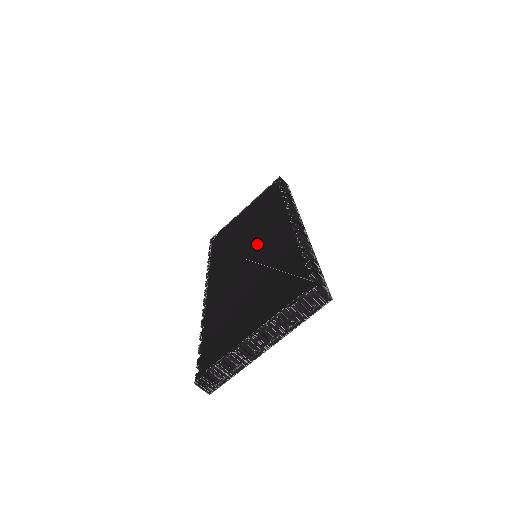
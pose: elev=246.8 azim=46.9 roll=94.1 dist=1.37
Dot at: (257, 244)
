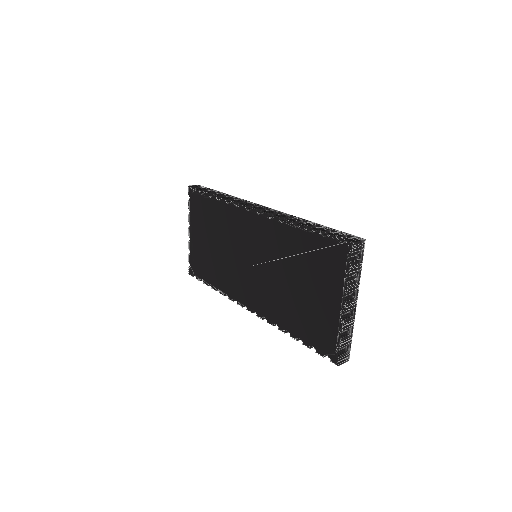
Dot at: (249, 249)
